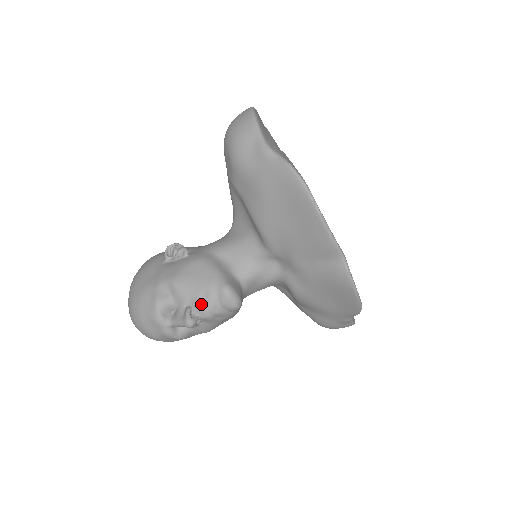
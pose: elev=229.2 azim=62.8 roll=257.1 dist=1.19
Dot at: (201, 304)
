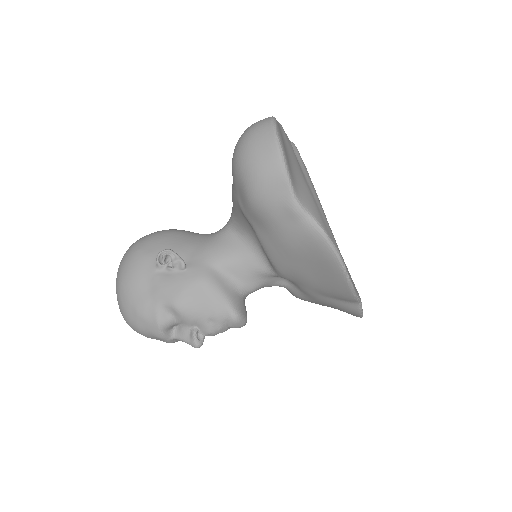
Dot at: (208, 329)
